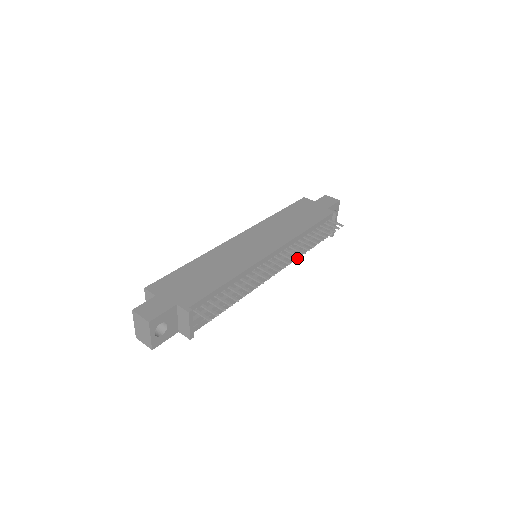
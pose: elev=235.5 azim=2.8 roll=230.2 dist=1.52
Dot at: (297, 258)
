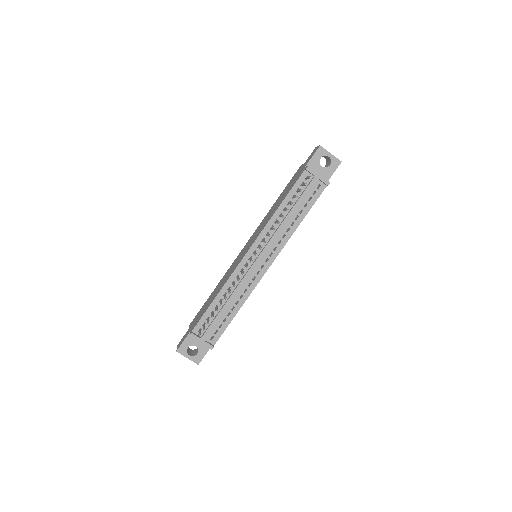
Dot at: occluded
